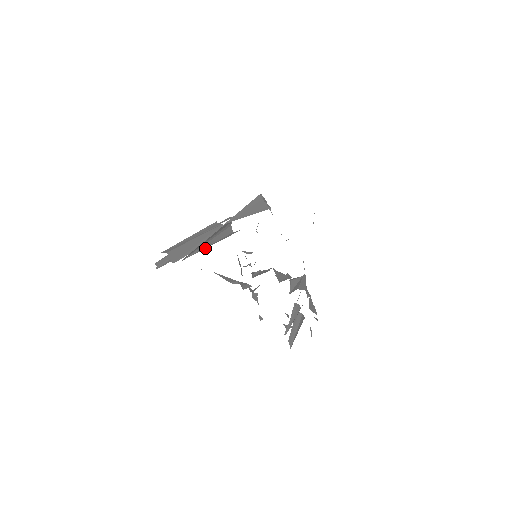
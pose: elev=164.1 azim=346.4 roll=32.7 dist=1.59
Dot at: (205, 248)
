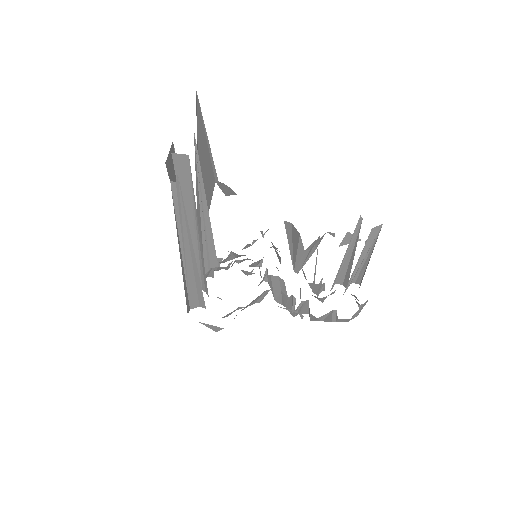
Dot at: (203, 189)
